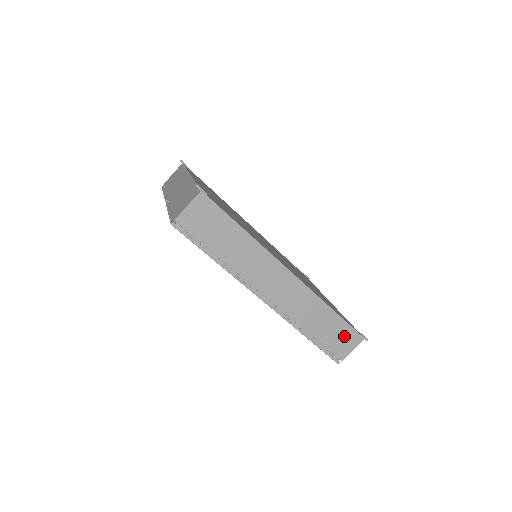
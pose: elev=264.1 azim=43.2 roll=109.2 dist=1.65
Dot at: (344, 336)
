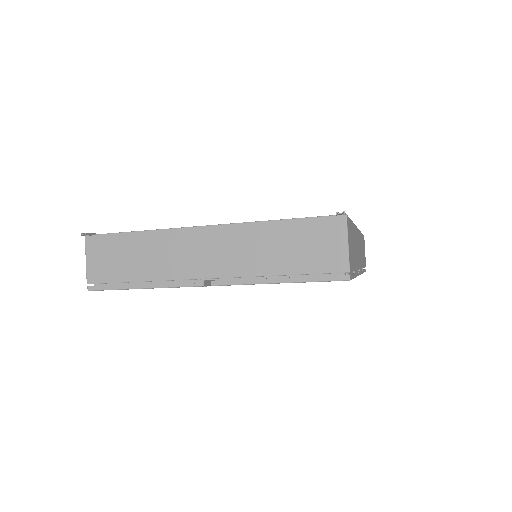
Dot at: occluded
